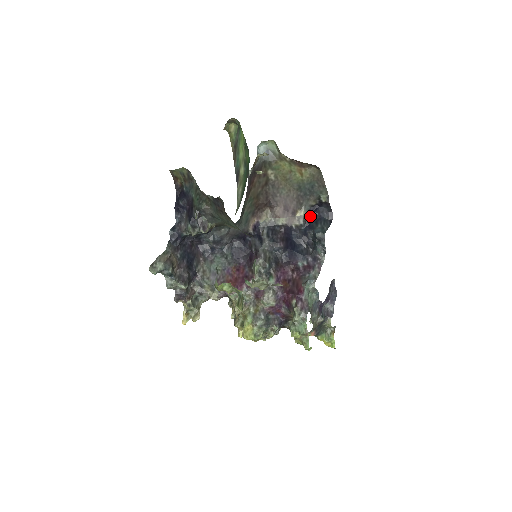
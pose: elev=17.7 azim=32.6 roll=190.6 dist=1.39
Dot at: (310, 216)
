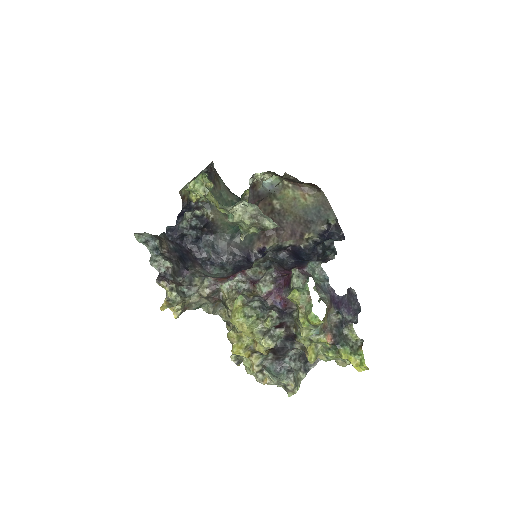
Dot at: (320, 238)
